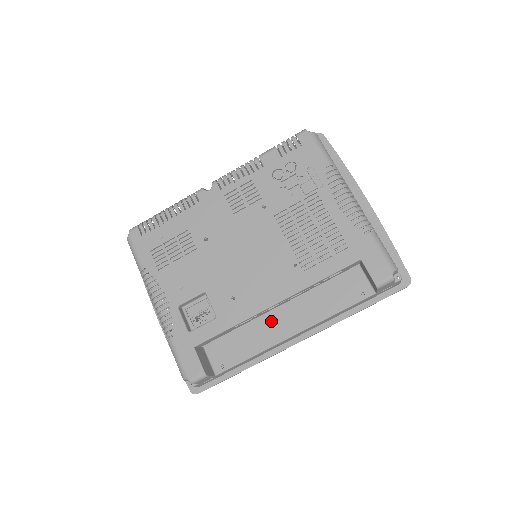
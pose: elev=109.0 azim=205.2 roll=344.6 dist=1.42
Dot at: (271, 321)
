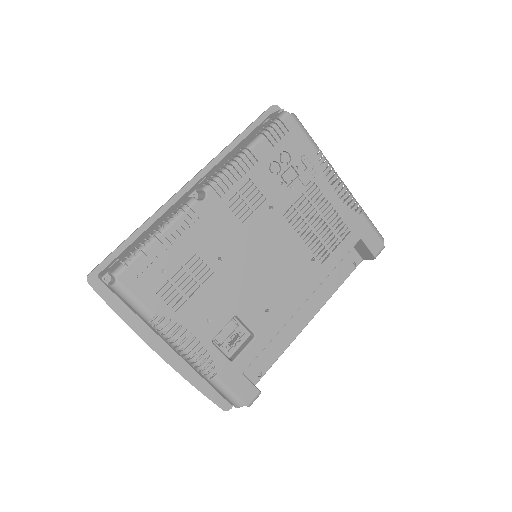
Dot at: occluded
